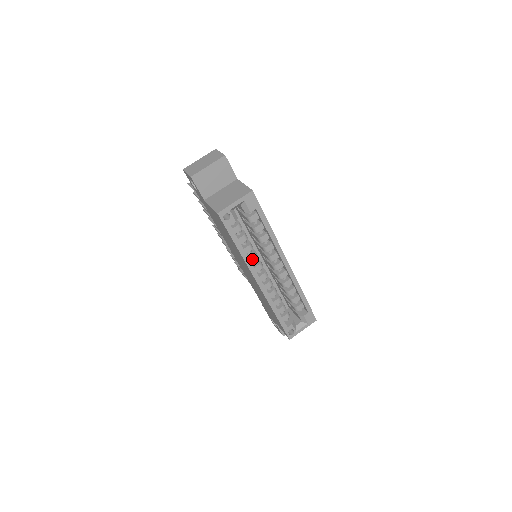
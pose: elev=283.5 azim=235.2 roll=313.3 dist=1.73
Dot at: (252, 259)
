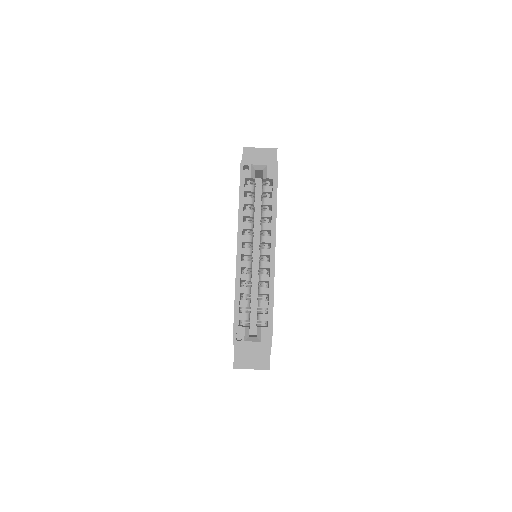
Dot at: (246, 225)
